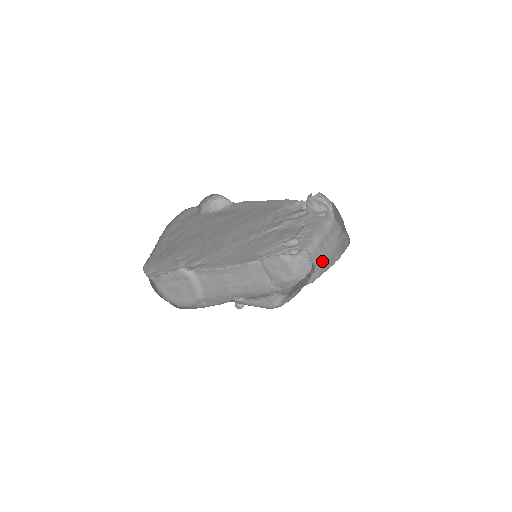
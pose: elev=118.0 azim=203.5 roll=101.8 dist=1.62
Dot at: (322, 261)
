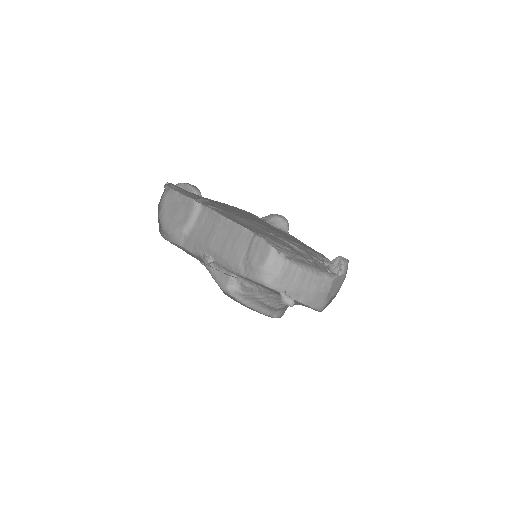
Dot at: (291, 284)
